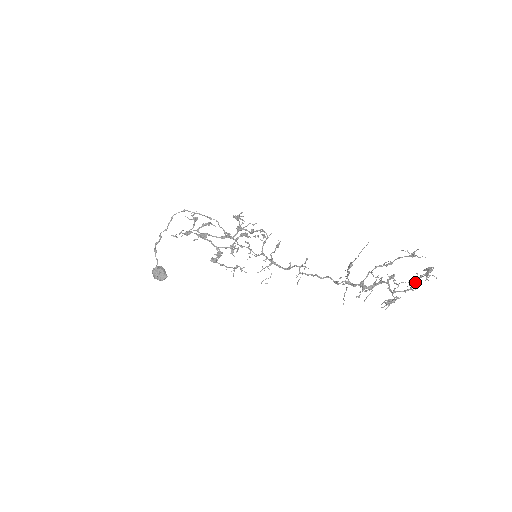
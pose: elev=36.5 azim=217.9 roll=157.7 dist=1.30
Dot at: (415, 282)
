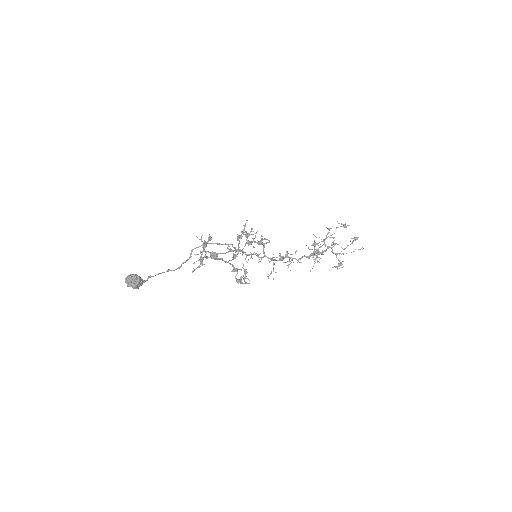
Dot at: occluded
